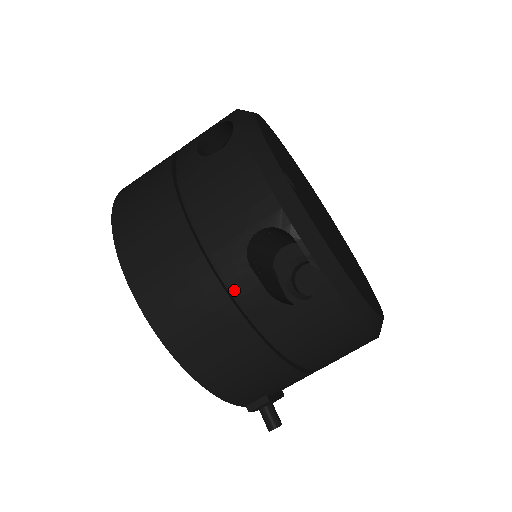
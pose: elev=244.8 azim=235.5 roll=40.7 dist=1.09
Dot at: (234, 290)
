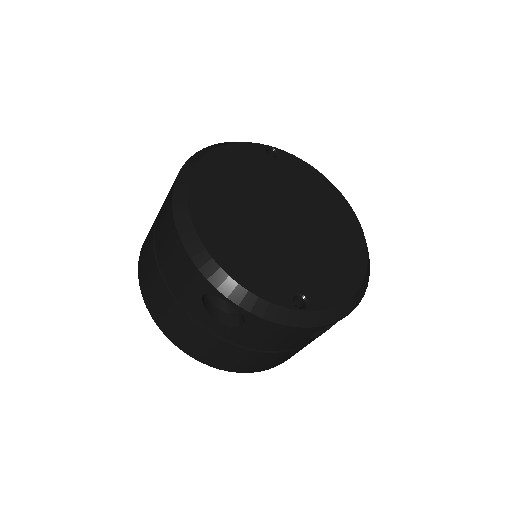
Dot at: occluded
